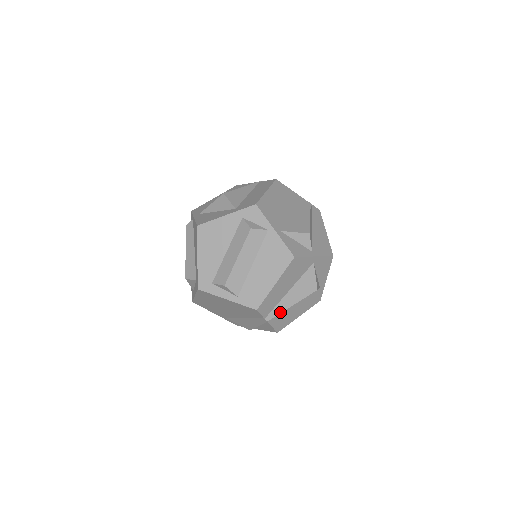
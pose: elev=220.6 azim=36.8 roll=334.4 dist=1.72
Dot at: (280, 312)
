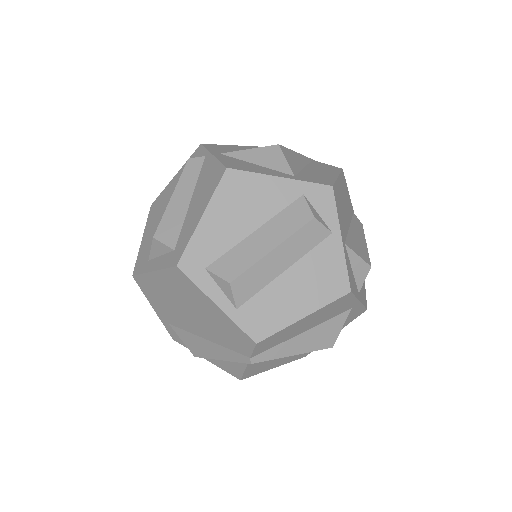
Dot at: (274, 357)
